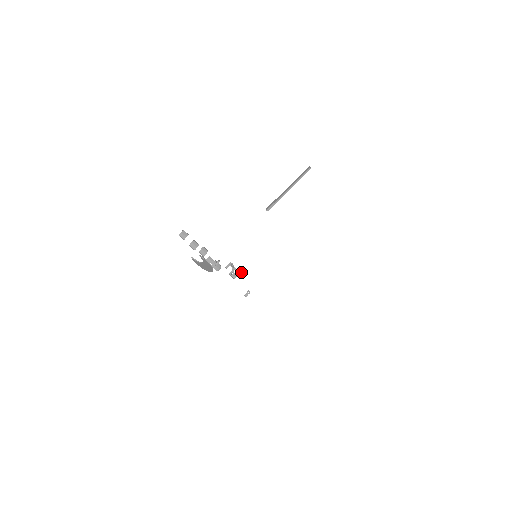
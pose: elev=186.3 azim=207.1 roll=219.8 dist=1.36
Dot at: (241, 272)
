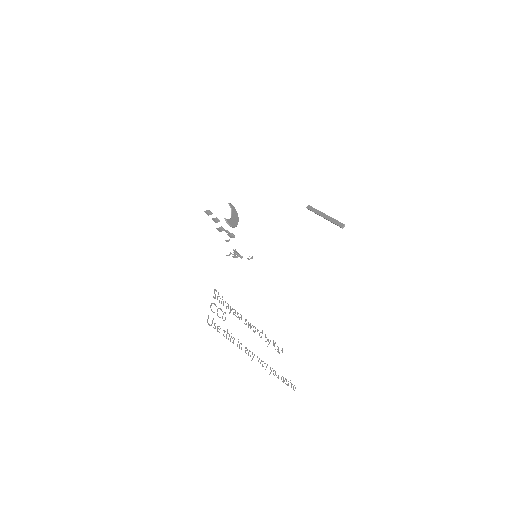
Dot at: (241, 257)
